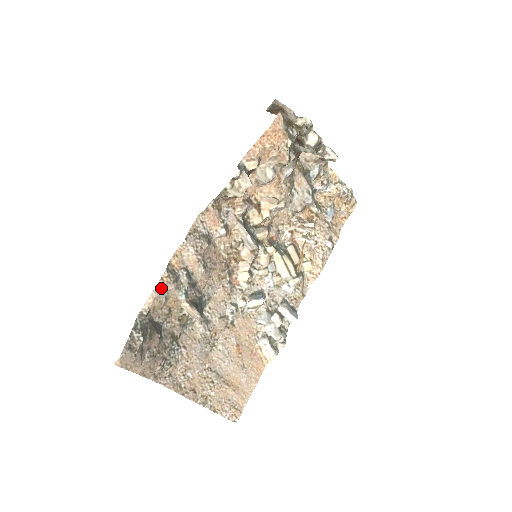
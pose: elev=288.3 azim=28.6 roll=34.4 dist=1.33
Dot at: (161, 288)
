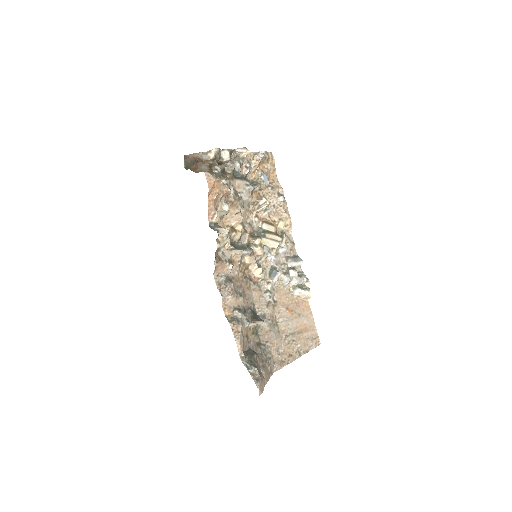
Dot at: (237, 334)
